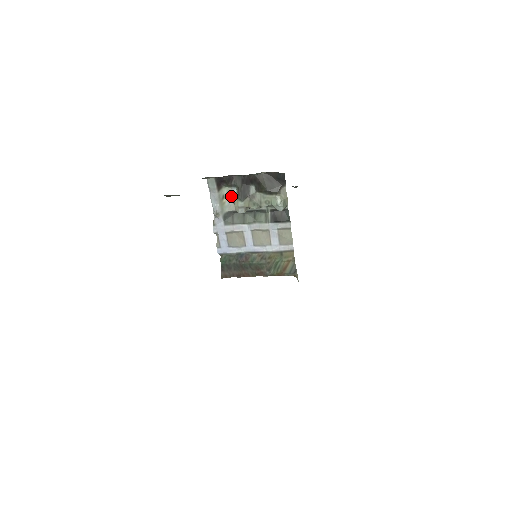
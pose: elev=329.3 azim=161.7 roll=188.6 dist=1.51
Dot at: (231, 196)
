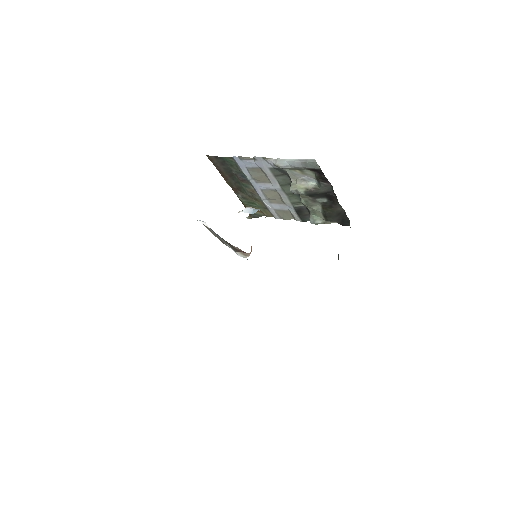
Dot at: (306, 177)
